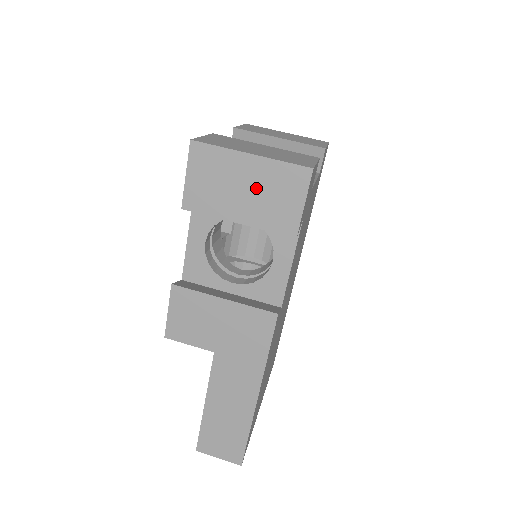
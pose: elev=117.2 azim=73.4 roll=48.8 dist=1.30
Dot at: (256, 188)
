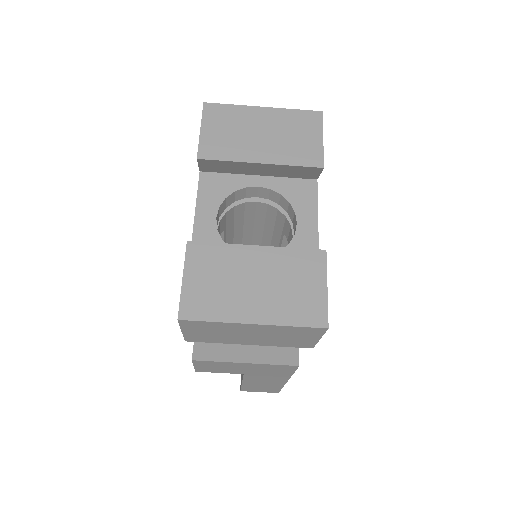
Dot at: (264, 335)
